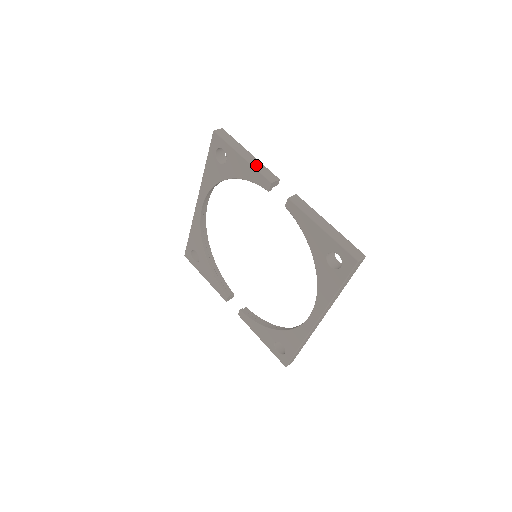
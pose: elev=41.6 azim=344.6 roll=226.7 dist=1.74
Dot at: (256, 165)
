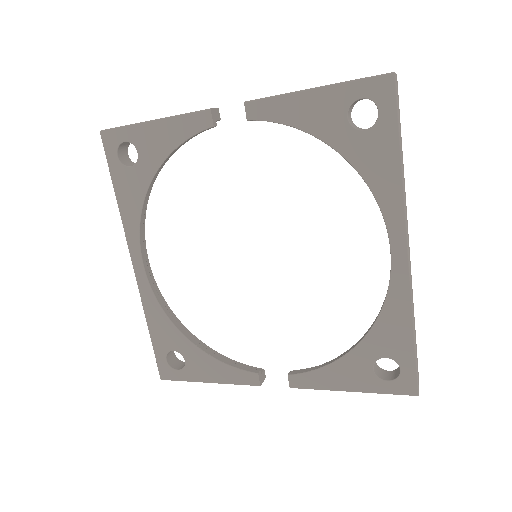
Dot at: (177, 115)
